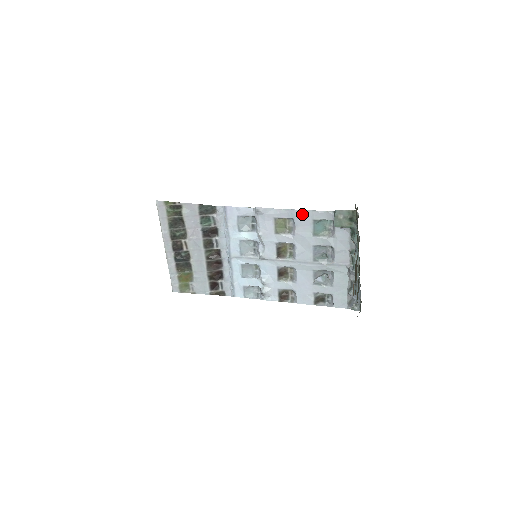
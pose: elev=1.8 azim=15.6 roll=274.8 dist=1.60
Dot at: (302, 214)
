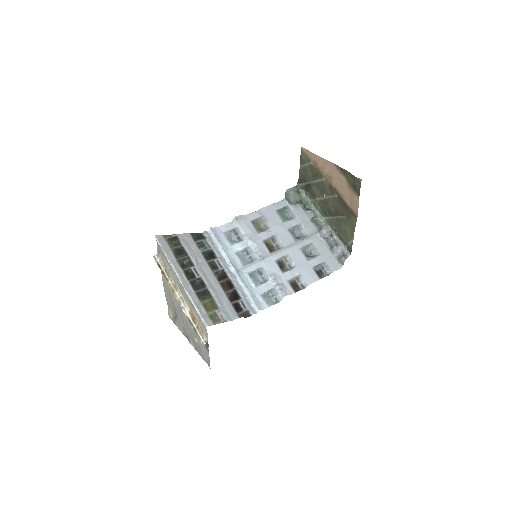
Dot at: (266, 210)
